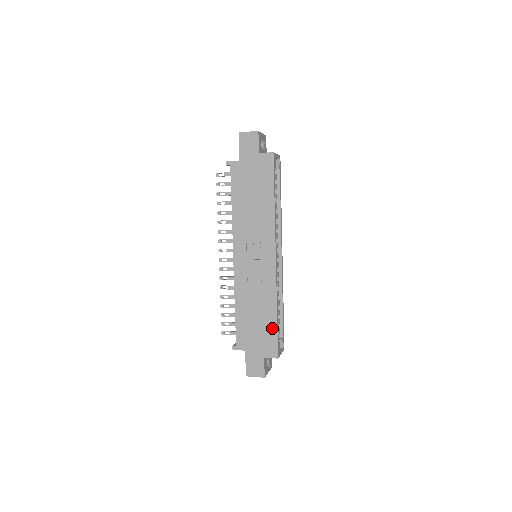
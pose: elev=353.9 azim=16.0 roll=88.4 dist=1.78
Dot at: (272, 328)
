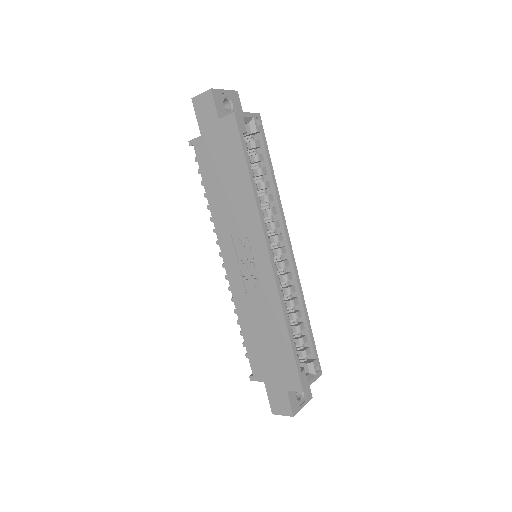
Dot at: (287, 352)
